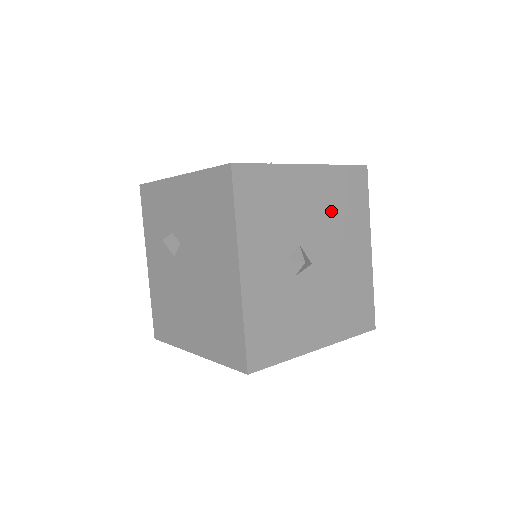
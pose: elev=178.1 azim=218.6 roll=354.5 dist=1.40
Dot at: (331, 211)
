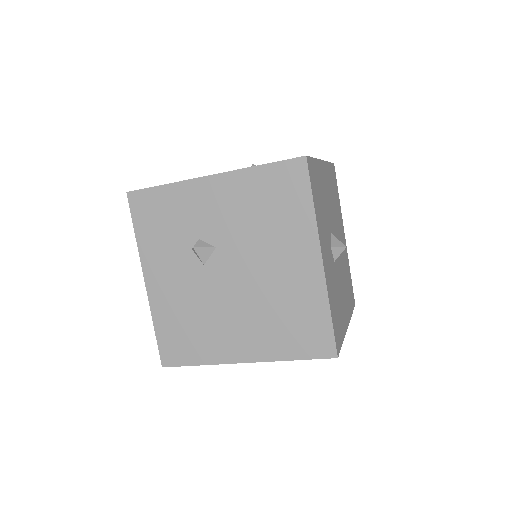
Dot at: (333, 203)
